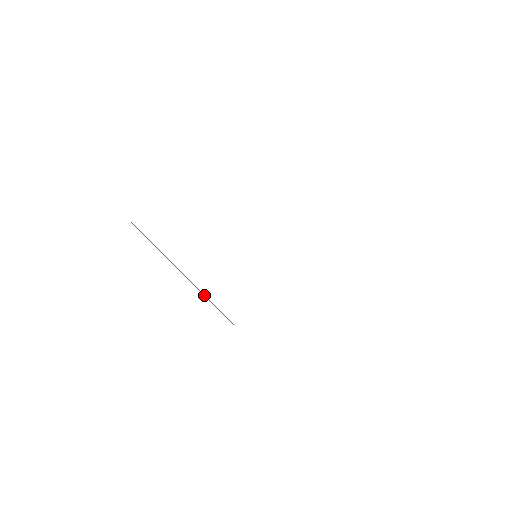
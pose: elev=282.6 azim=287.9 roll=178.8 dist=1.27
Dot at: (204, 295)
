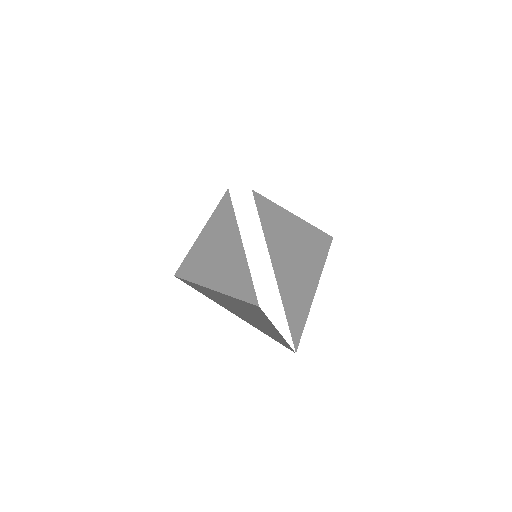
Dot at: (227, 264)
